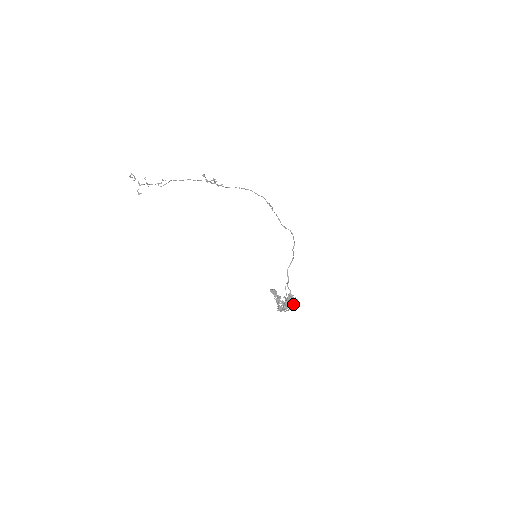
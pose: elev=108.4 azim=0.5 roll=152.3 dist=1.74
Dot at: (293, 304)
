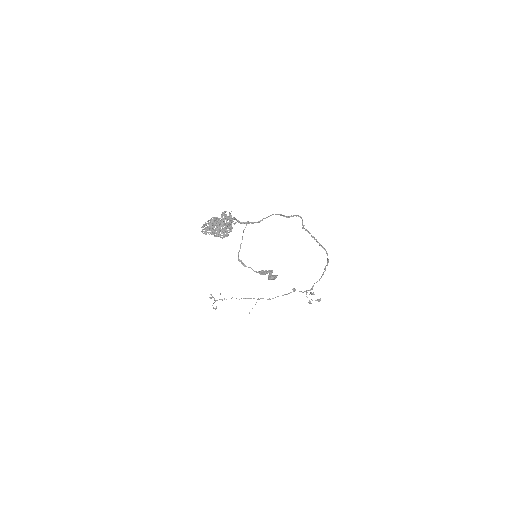
Dot at: (224, 218)
